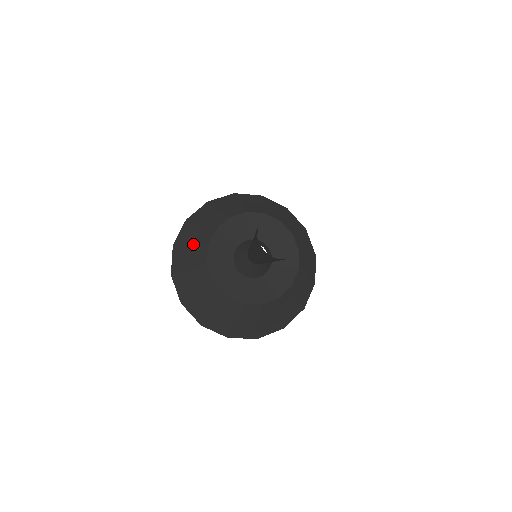
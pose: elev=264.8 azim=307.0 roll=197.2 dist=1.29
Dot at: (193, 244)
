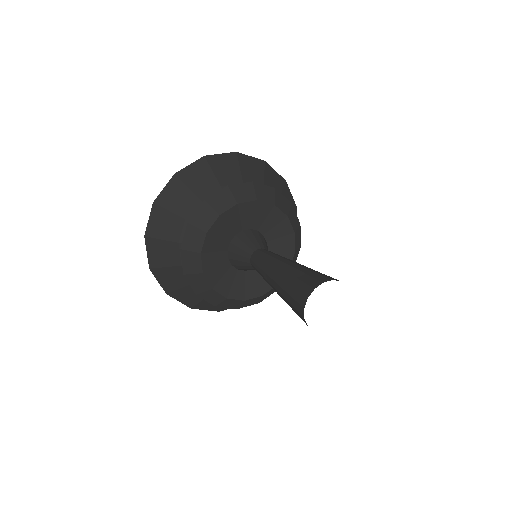
Dot at: (187, 223)
